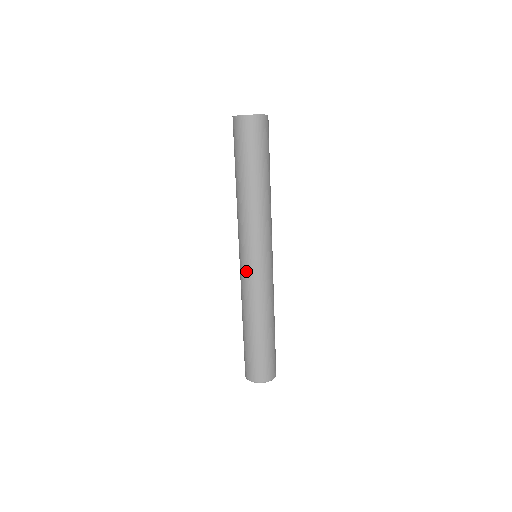
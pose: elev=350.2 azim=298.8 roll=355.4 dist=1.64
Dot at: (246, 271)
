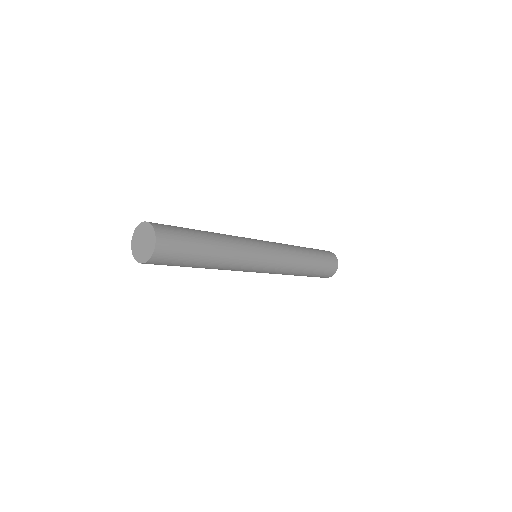
Dot at: occluded
